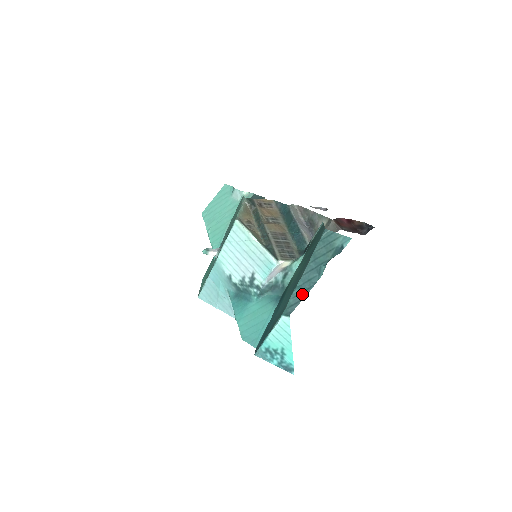
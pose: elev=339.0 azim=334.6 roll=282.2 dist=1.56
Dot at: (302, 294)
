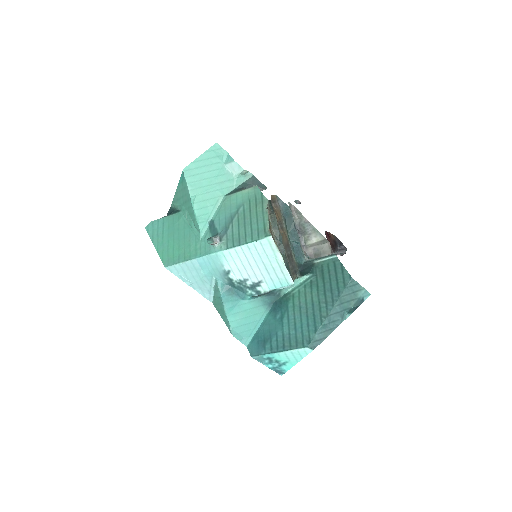
Dot at: (326, 333)
